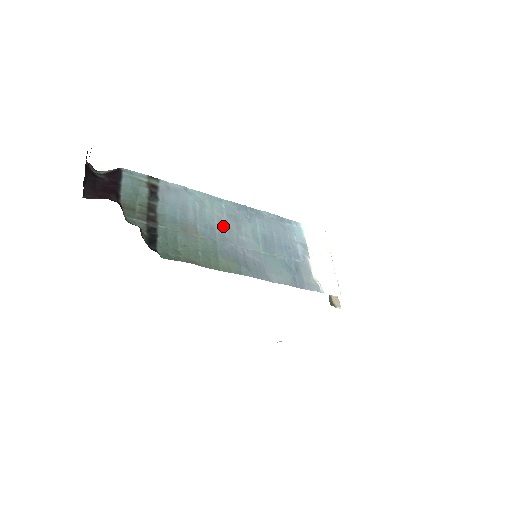
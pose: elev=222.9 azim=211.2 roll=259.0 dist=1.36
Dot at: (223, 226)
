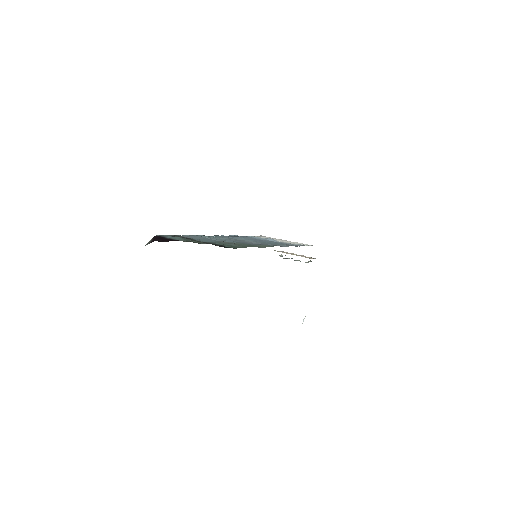
Dot at: (232, 240)
